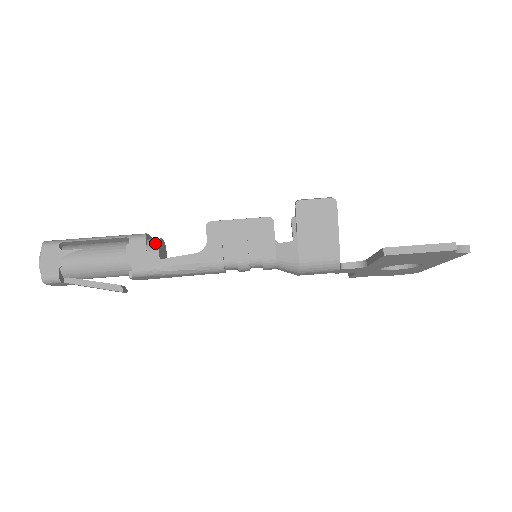
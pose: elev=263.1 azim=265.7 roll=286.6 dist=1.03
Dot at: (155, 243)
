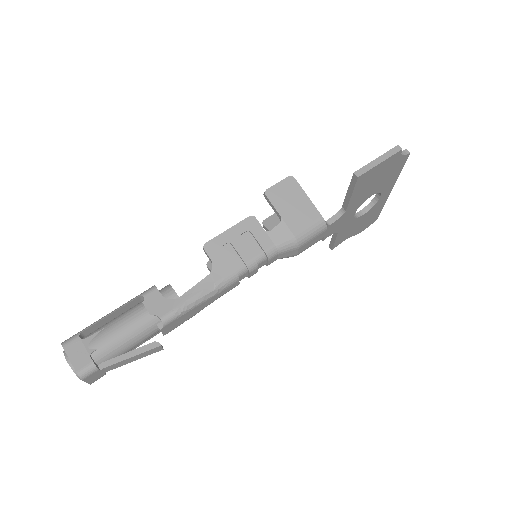
Dot at: (167, 288)
